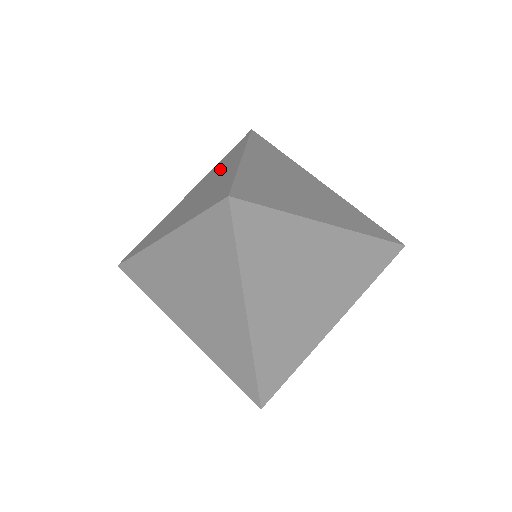
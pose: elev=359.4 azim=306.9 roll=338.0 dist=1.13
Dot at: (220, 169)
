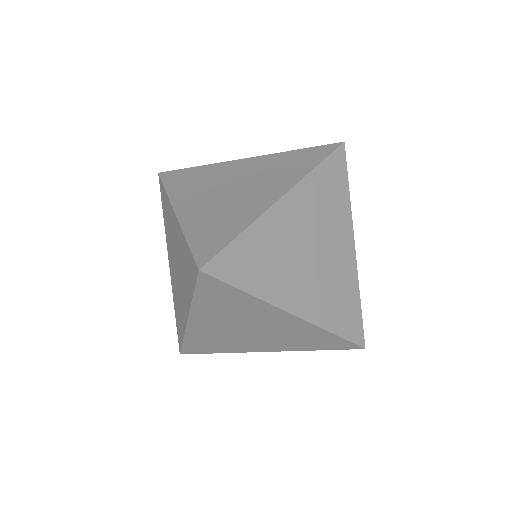
Dot at: (271, 176)
